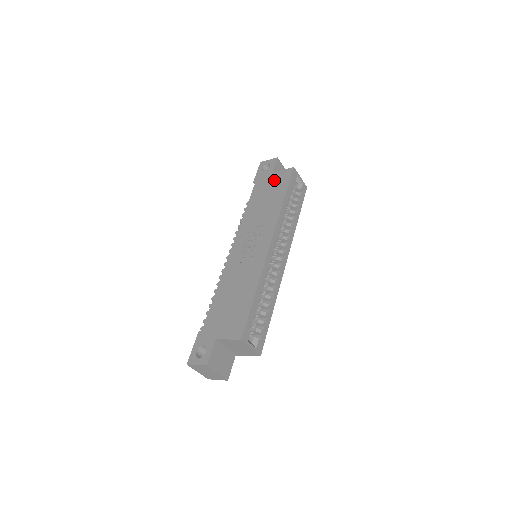
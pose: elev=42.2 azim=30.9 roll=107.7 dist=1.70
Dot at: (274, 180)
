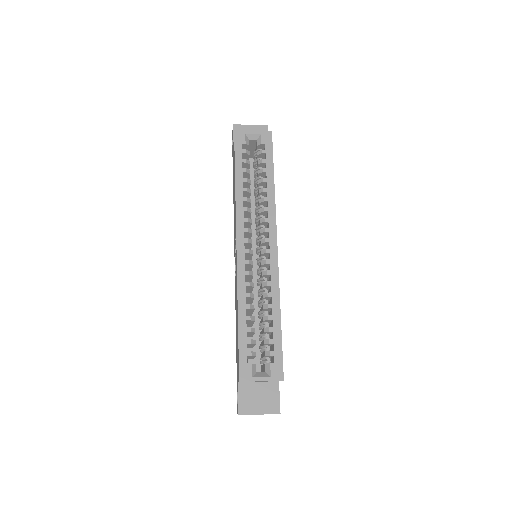
Dot at: (233, 158)
